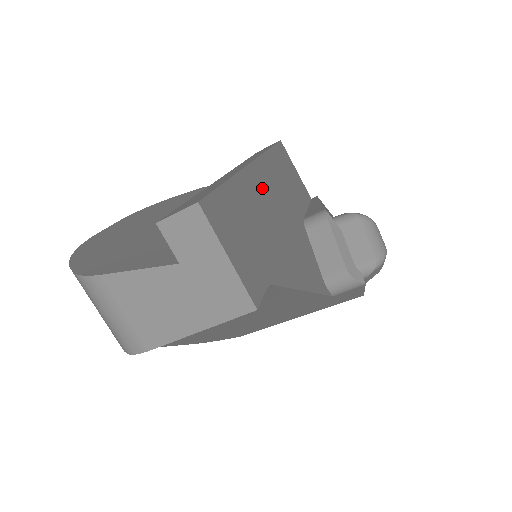
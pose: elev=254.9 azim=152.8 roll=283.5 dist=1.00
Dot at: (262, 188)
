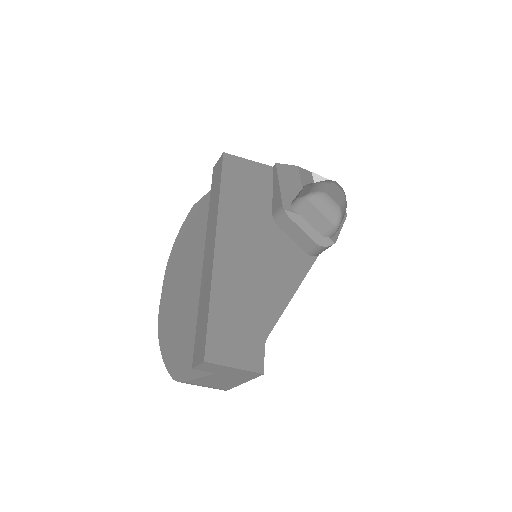
Dot at: (231, 259)
